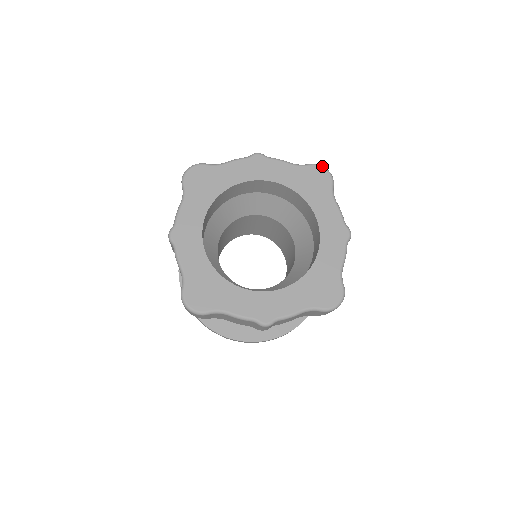
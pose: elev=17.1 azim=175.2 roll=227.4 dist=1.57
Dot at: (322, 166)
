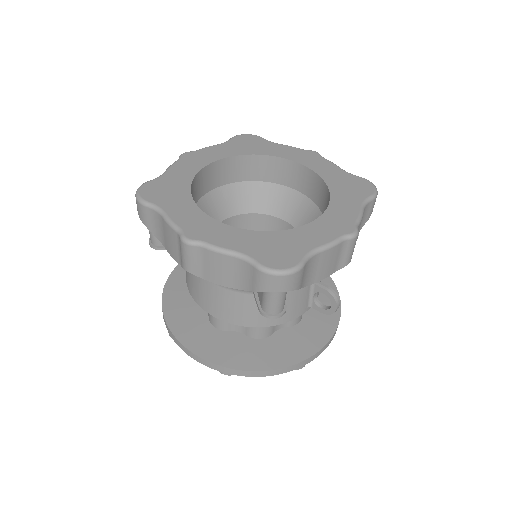
Dot at: (372, 183)
